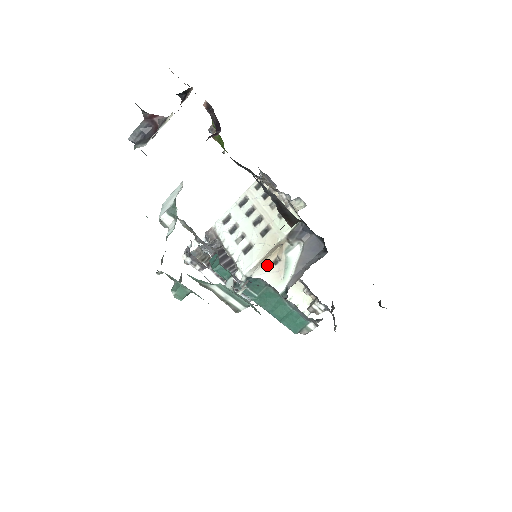
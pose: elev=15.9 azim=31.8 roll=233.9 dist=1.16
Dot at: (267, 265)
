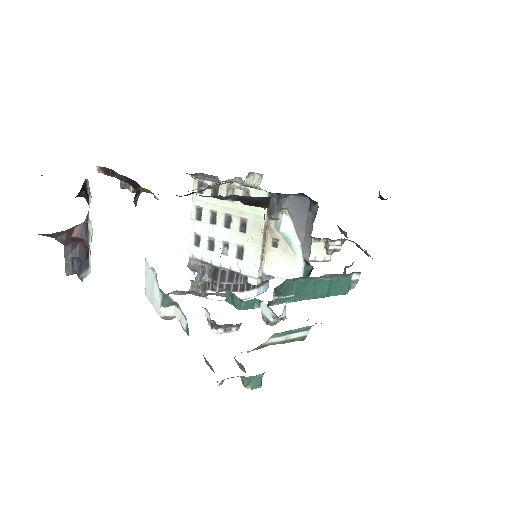
Dot at: (269, 253)
